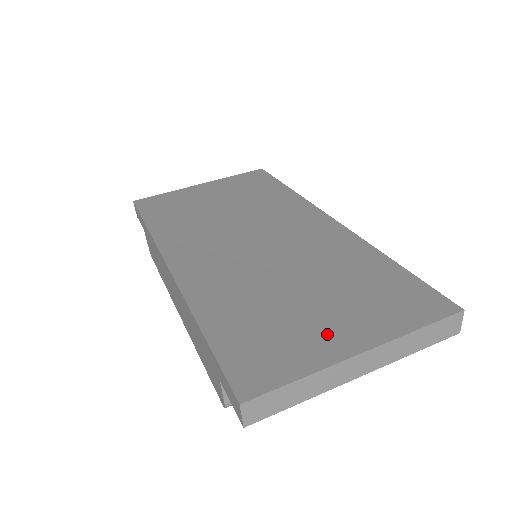
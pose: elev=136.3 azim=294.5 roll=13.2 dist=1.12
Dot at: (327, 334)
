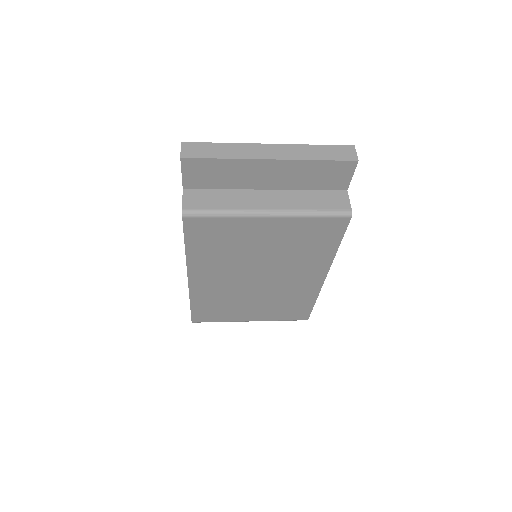
Dot at: occluded
